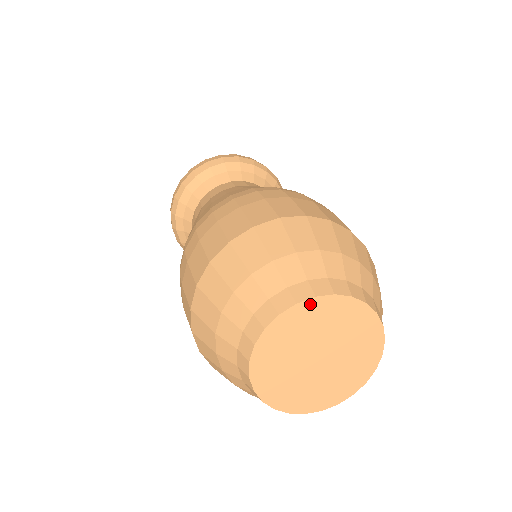
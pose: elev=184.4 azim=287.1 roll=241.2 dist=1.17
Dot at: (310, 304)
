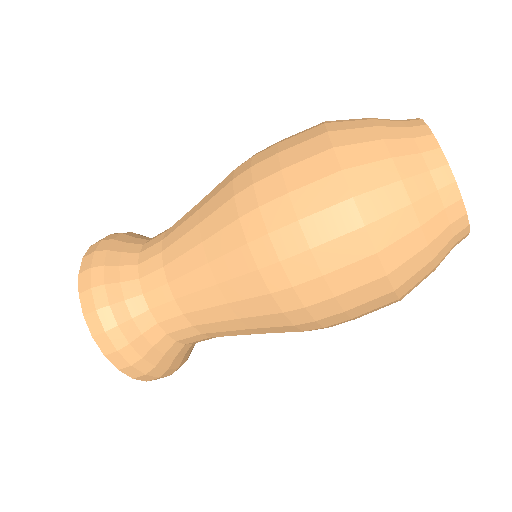
Dot at: occluded
